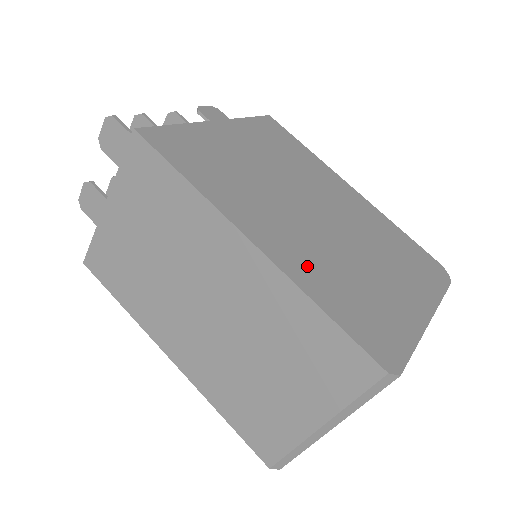
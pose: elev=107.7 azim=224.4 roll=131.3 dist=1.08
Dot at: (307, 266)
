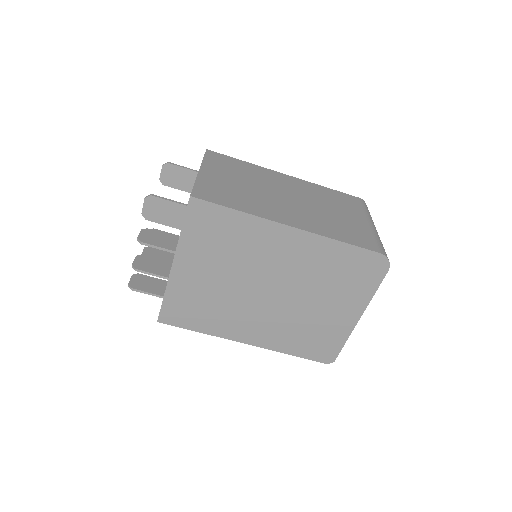
Dot at: (277, 337)
